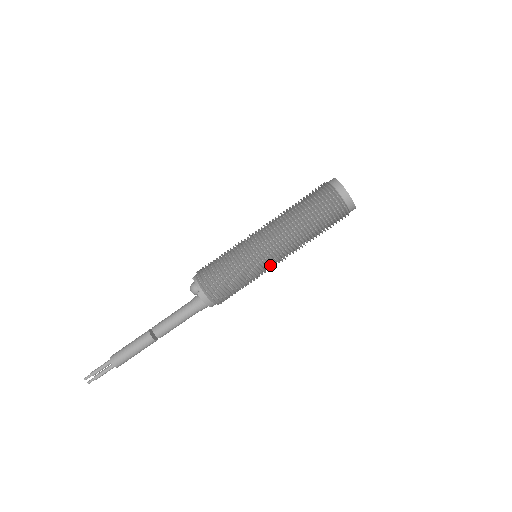
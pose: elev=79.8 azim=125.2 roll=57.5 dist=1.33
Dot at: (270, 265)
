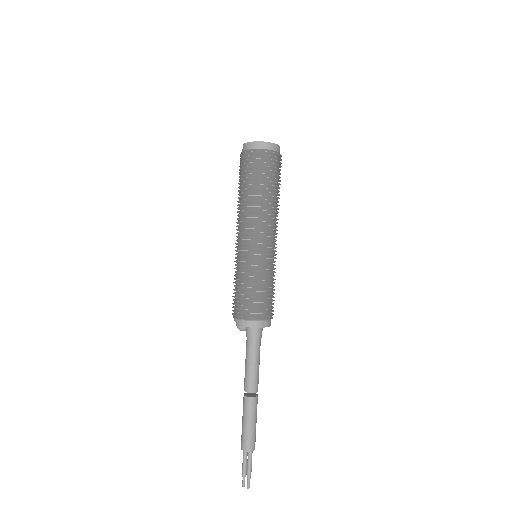
Dot at: (261, 249)
